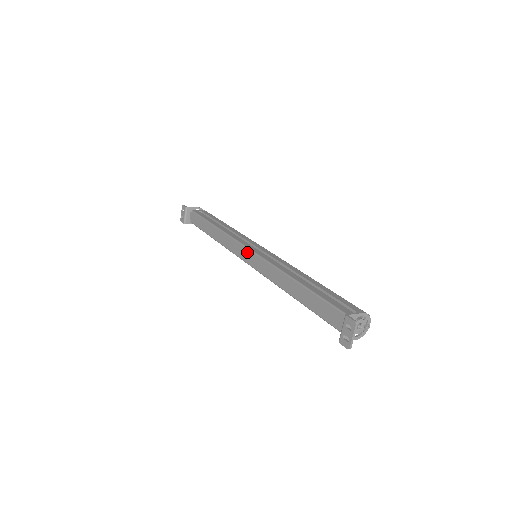
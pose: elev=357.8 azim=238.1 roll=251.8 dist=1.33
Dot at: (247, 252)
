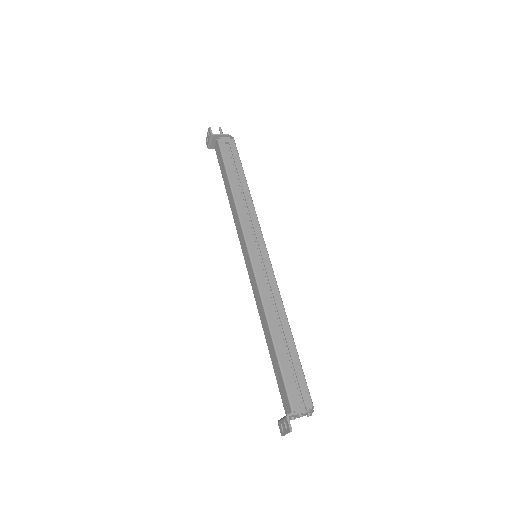
Dot at: (247, 253)
